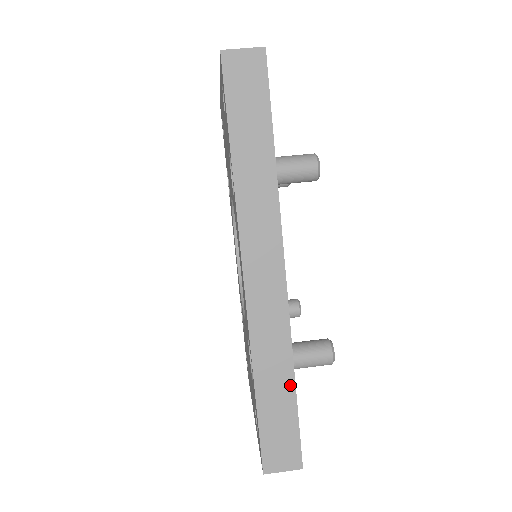
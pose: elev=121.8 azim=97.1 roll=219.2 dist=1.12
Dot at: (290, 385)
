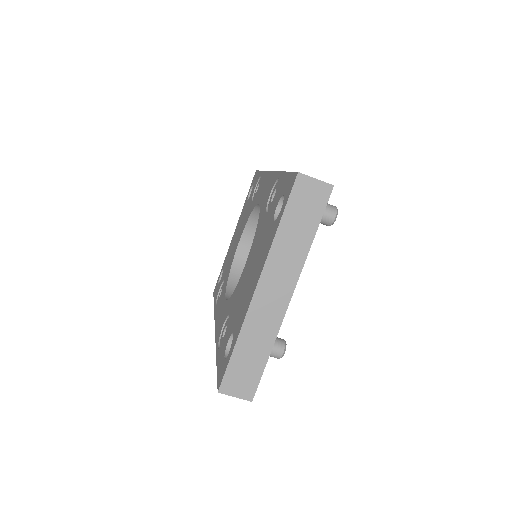
Dot at: occluded
